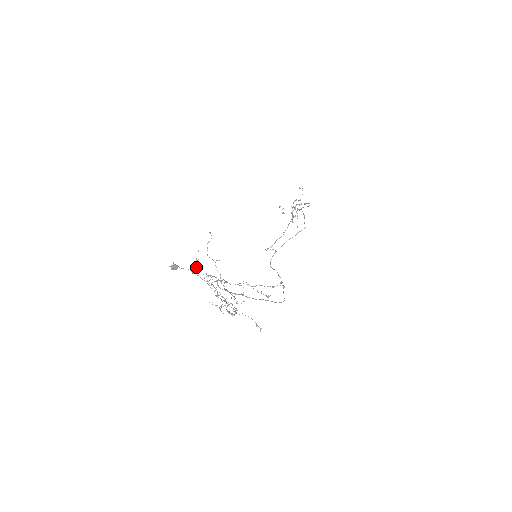
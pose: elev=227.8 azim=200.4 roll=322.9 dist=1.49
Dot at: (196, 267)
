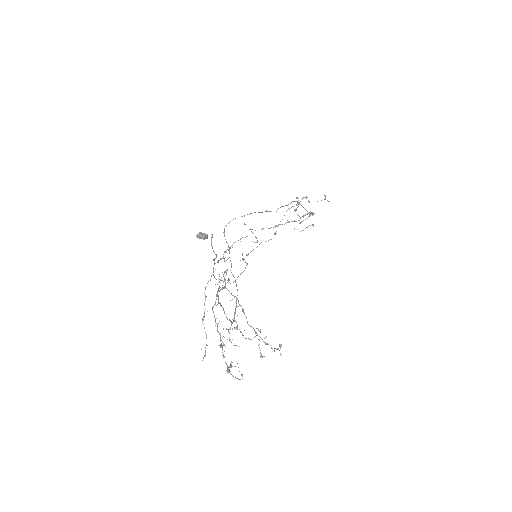
Dot at: occluded
